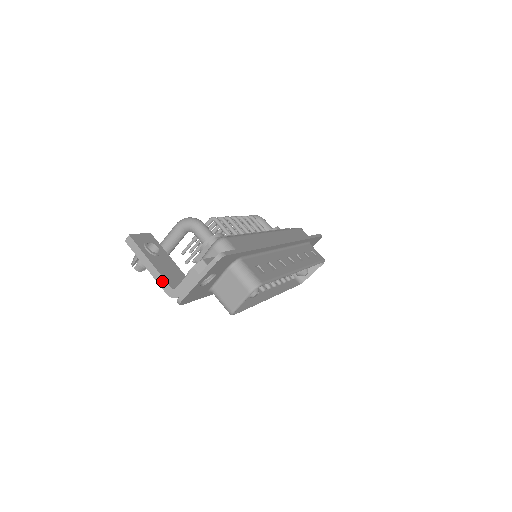
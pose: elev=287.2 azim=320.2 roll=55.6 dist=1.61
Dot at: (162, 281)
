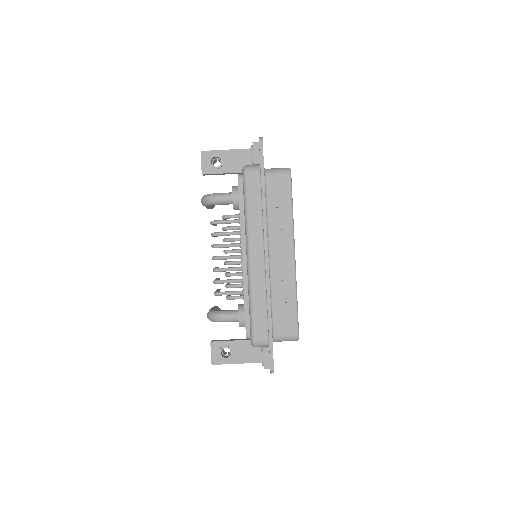
Dot at: occluded
